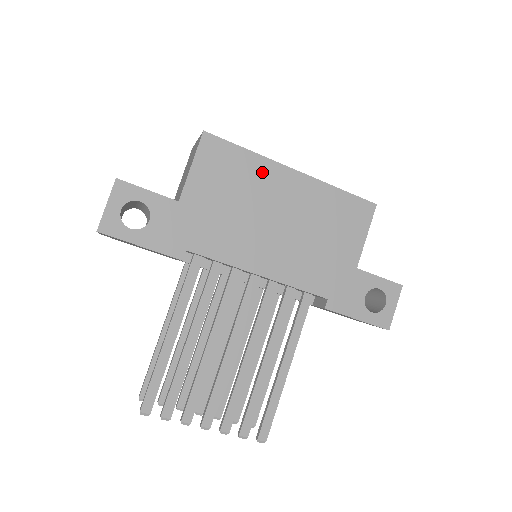
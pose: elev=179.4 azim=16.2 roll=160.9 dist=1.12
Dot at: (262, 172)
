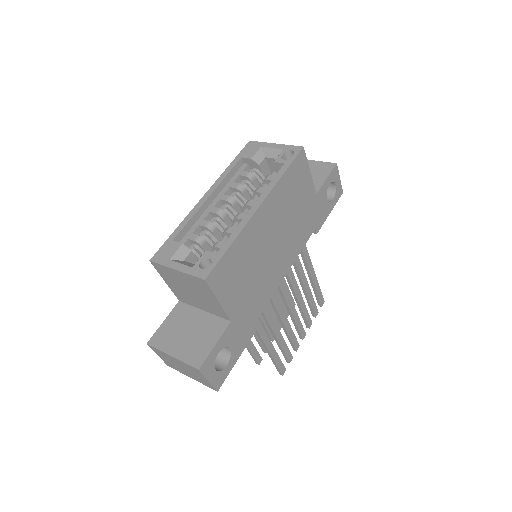
Dot at: (248, 239)
